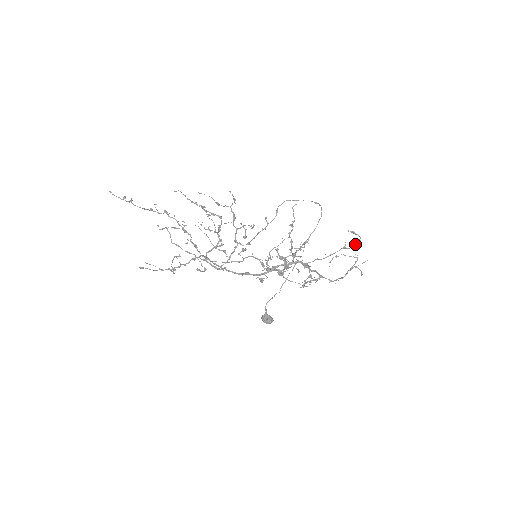
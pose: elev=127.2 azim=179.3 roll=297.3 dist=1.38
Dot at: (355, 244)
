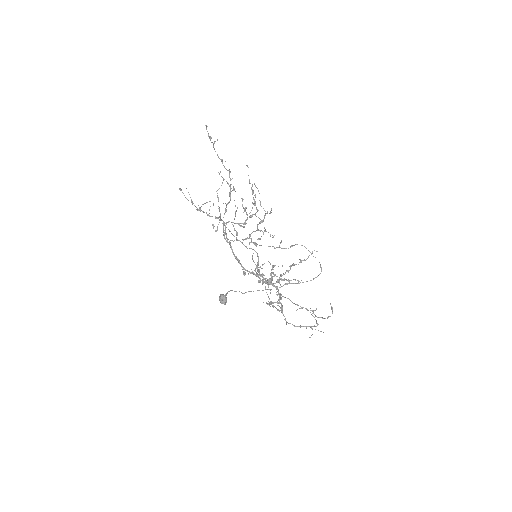
Dot at: (321, 317)
